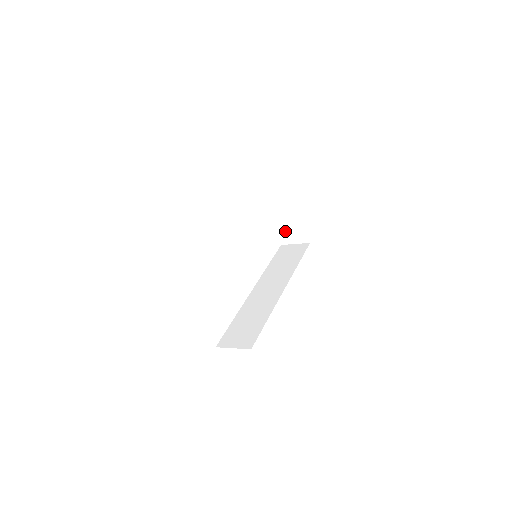
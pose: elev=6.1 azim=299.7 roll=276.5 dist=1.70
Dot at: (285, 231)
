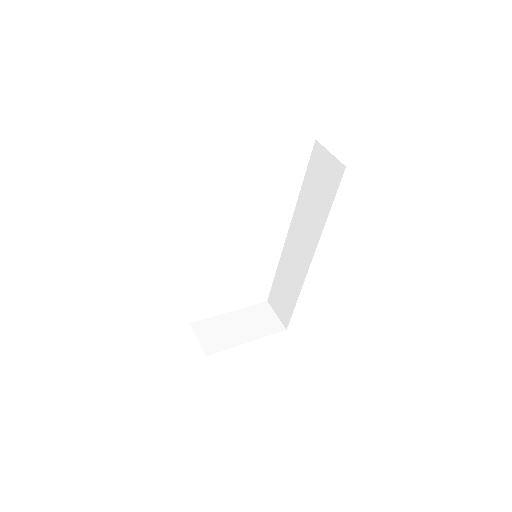
Dot at: occluded
